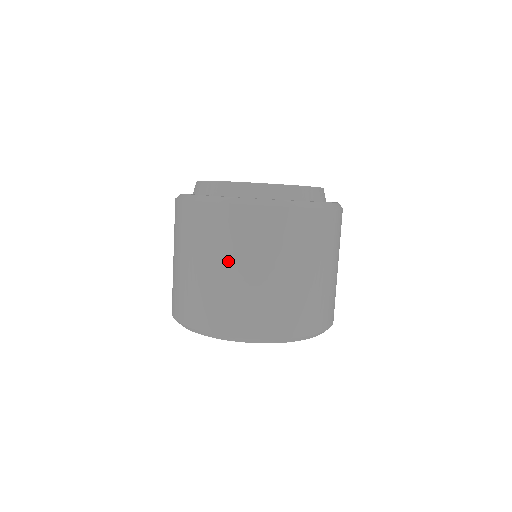
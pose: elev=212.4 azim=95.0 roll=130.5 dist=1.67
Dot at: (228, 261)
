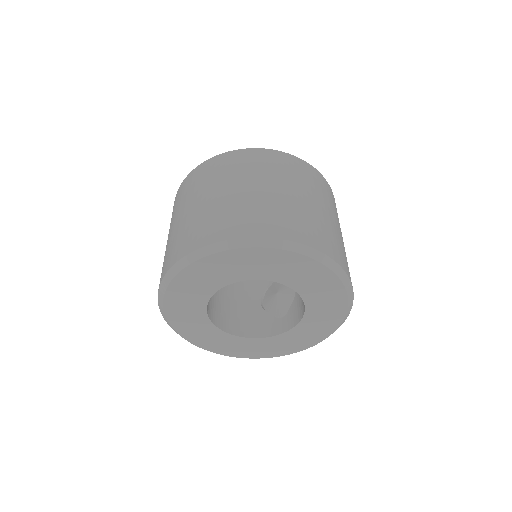
Dot at: (176, 216)
